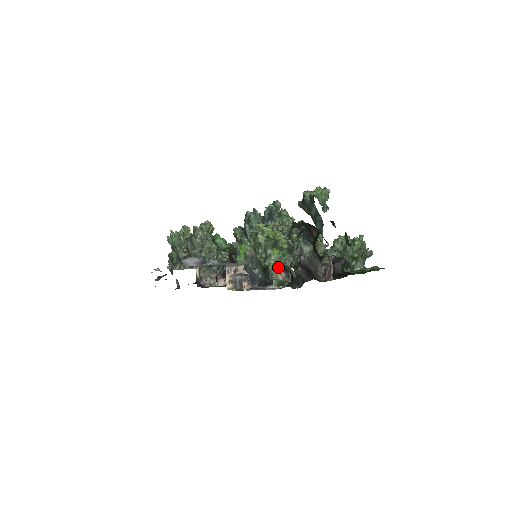
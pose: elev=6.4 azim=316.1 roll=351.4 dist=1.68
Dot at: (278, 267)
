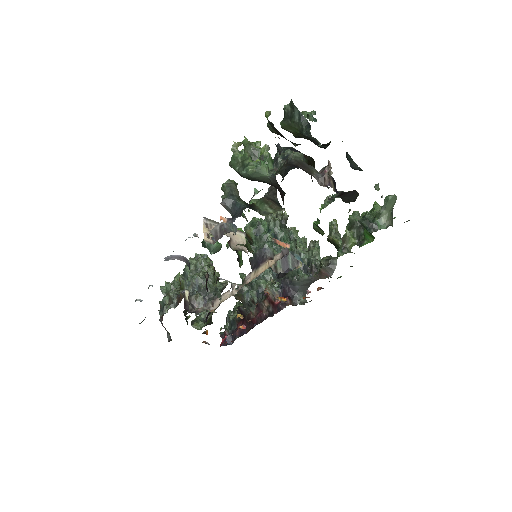
Dot at: (267, 201)
